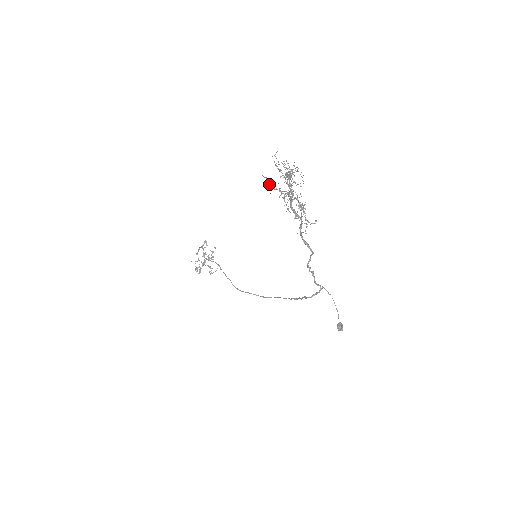
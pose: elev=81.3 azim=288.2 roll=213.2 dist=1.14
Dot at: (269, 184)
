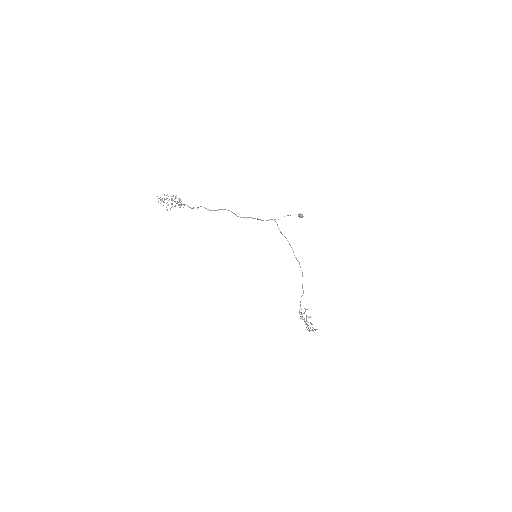
Dot at: (167, 209)
